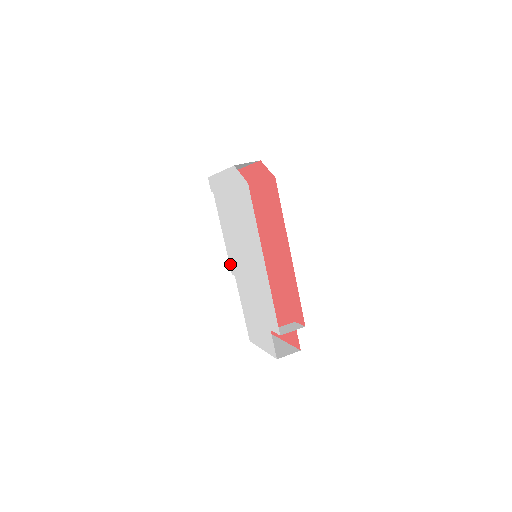
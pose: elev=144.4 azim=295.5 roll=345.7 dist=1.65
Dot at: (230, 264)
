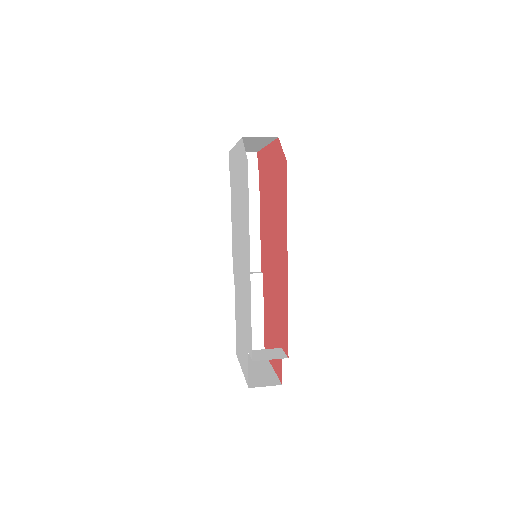
Dot at: (233, 259)
